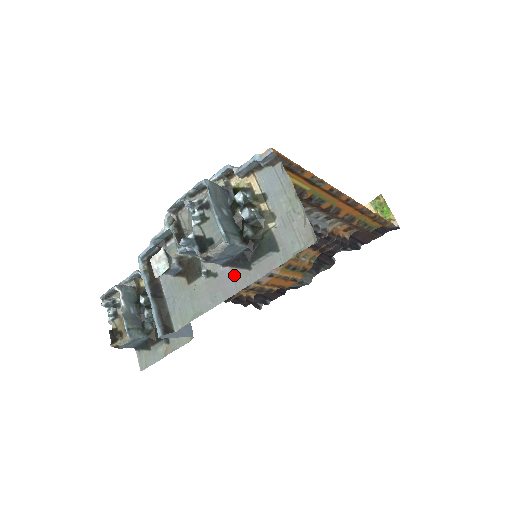
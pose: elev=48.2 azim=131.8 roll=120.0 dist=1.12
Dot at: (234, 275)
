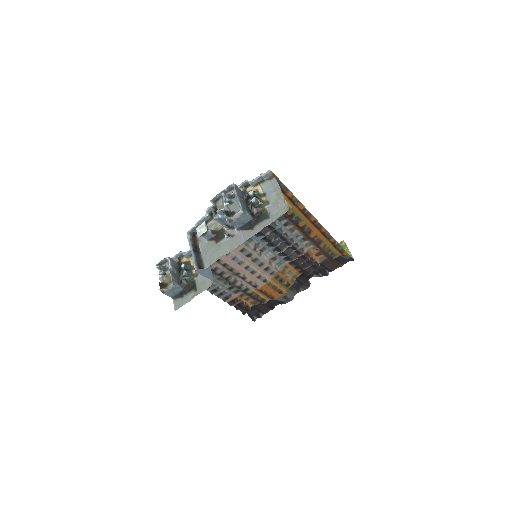
Dot at: (244, 234)
